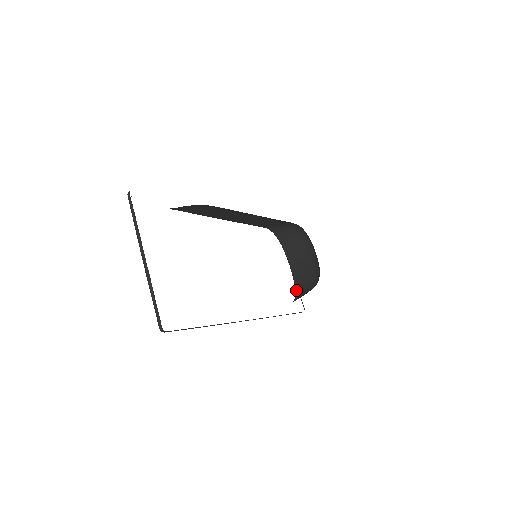
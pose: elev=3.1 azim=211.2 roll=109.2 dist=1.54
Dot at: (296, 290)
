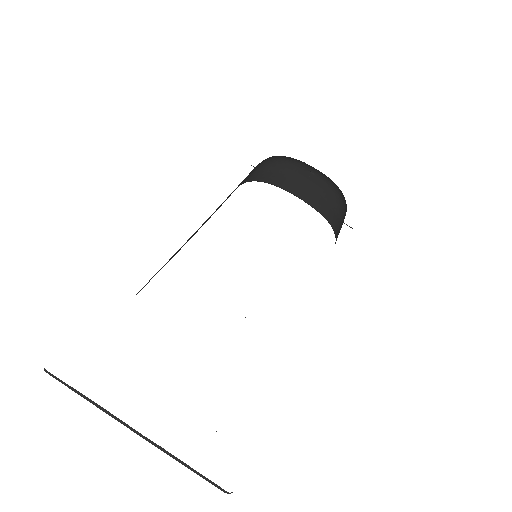
Dot at: (327, 220)
